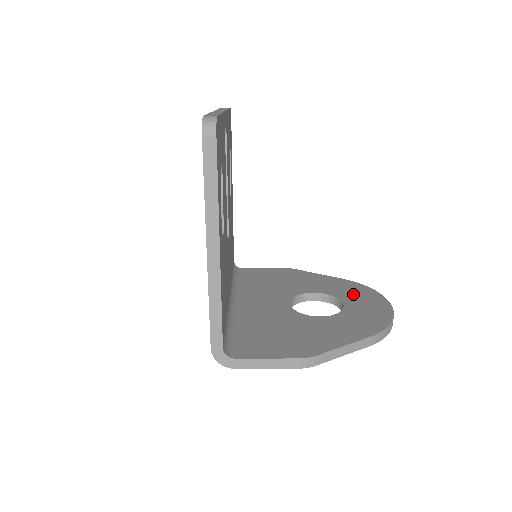
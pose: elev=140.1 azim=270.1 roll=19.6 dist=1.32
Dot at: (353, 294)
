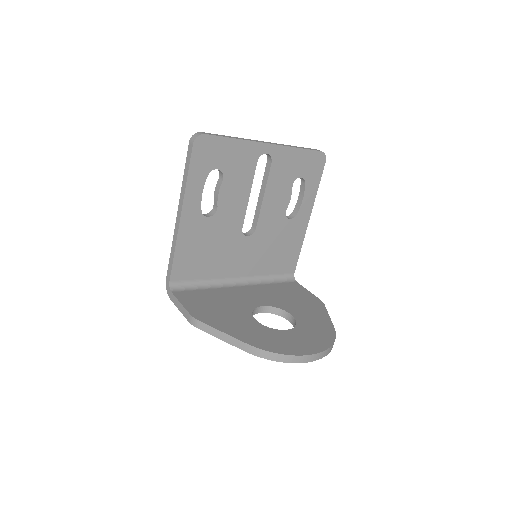
Dot at: (310, 334)
